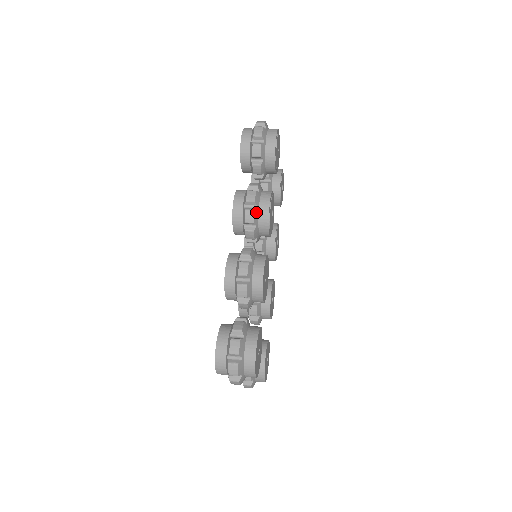
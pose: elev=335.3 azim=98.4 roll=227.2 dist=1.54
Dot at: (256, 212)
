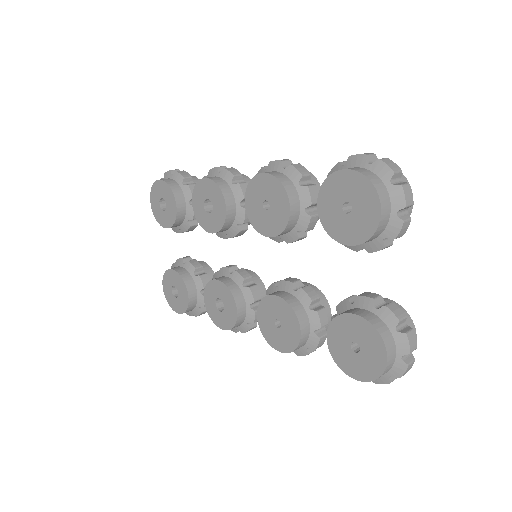
Dot at: occluded
